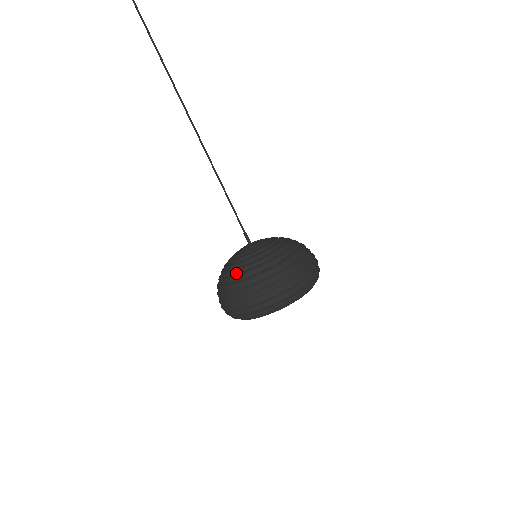
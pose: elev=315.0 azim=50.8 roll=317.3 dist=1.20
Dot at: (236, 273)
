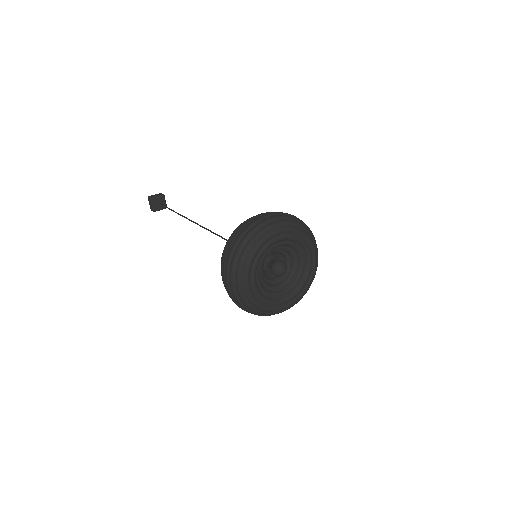
Dot at: occluded
